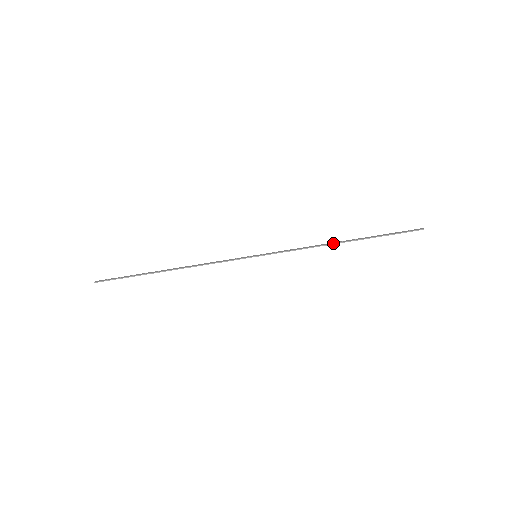
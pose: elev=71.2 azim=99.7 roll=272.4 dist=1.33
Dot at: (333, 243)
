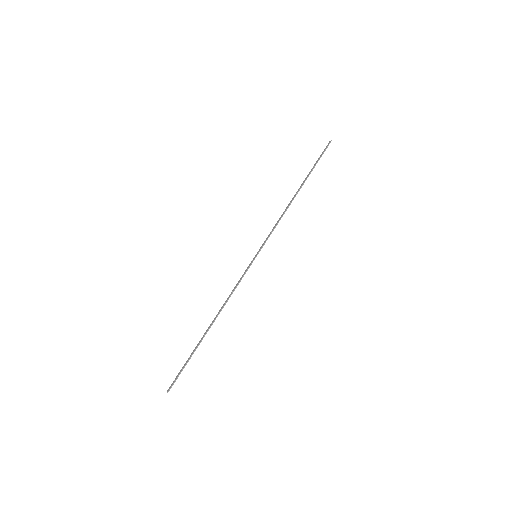
Dot at: (292, 200)
